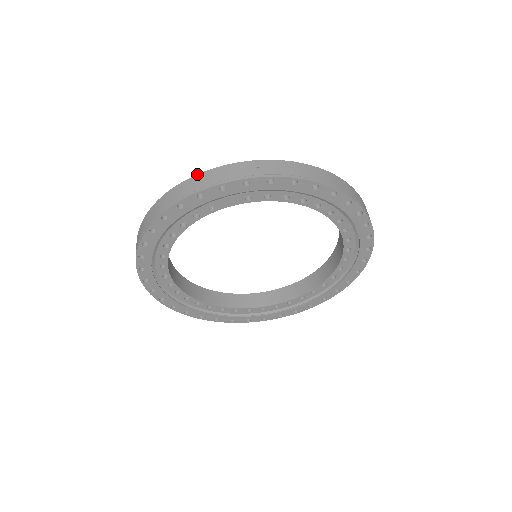
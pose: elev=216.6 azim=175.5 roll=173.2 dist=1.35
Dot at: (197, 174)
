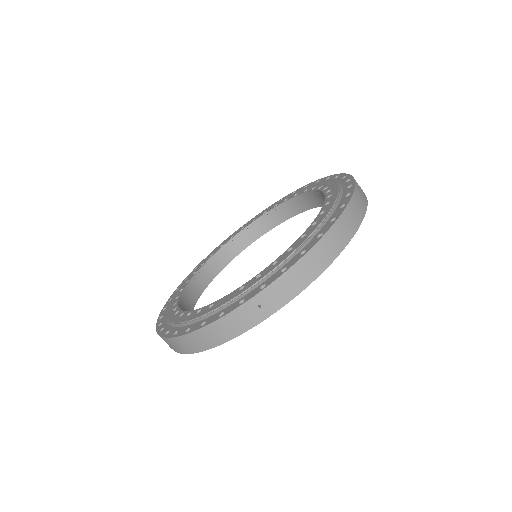
Dot at: (201, 328)
